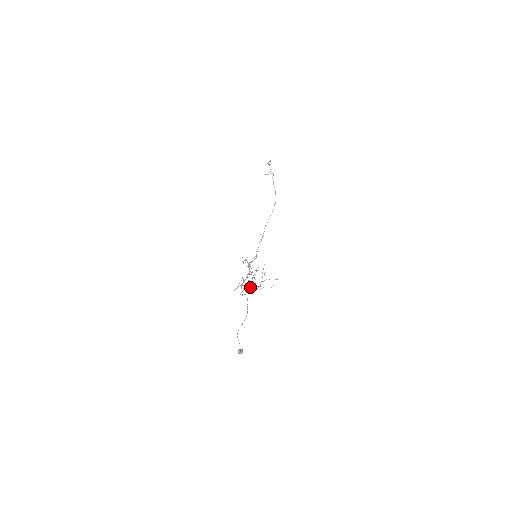
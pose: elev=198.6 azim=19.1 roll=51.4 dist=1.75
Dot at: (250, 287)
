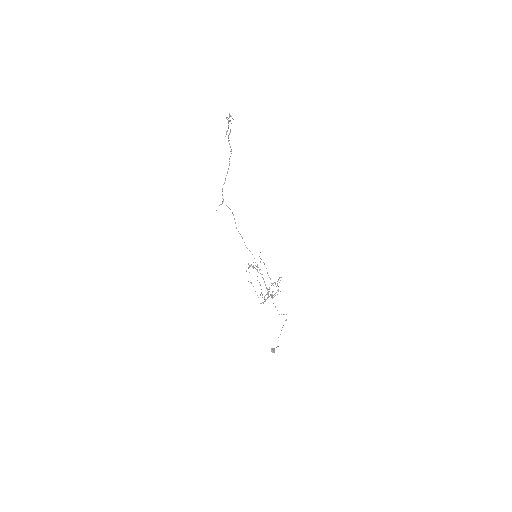
Dot at: occluded
